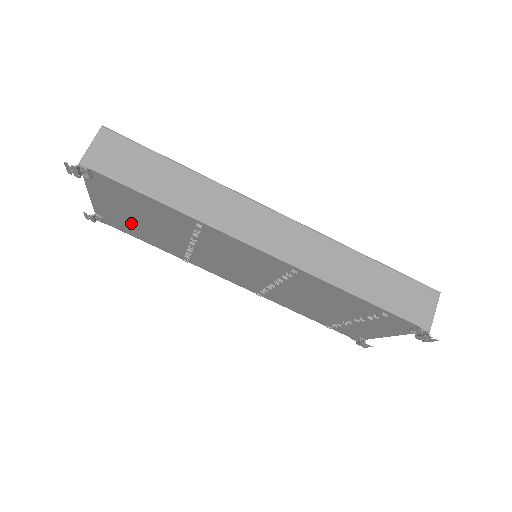
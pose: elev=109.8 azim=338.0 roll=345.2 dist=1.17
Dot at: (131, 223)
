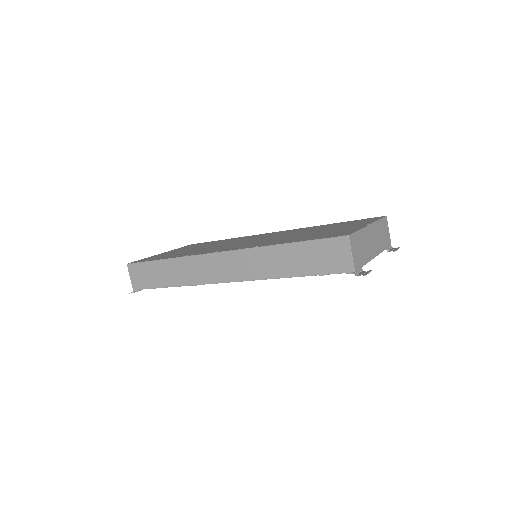
Dot at: occluded
